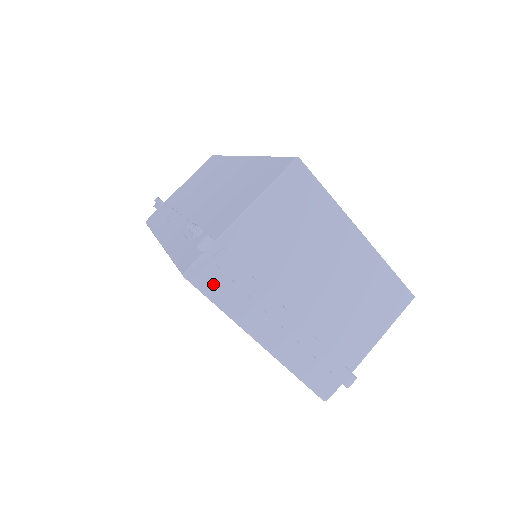
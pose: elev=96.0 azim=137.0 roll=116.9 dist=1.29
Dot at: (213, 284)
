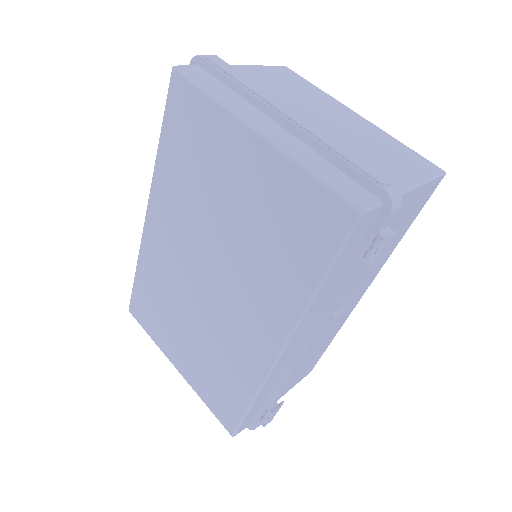
Dot at: (202, 78)
